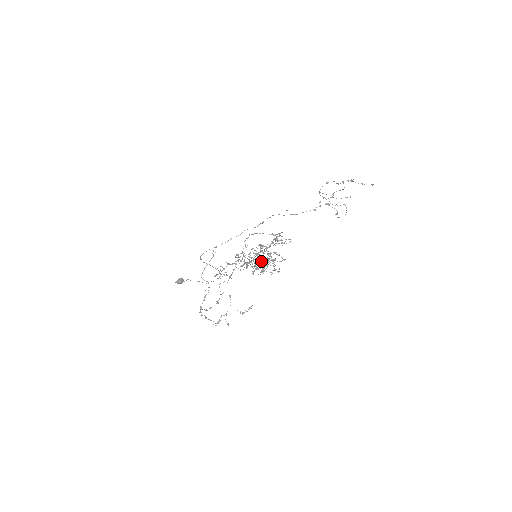
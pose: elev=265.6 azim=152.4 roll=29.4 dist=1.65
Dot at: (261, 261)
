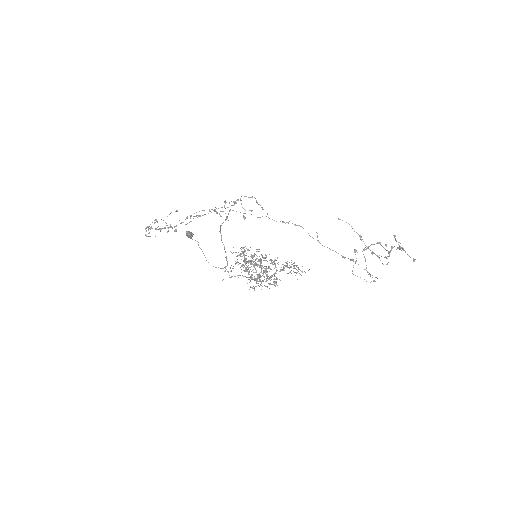
Dot at: occluded
